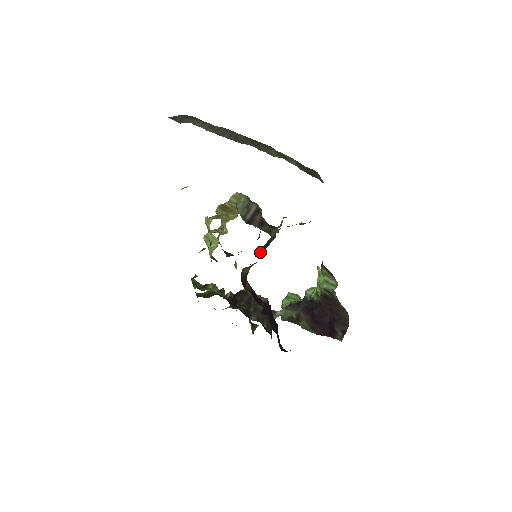
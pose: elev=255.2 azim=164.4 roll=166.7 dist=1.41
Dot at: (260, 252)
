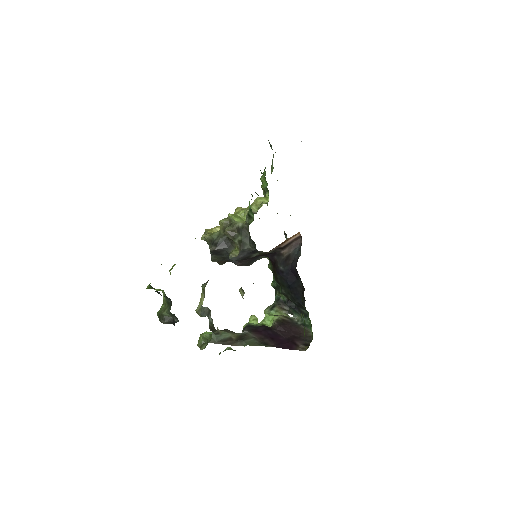
Dot at: (252, 259)
